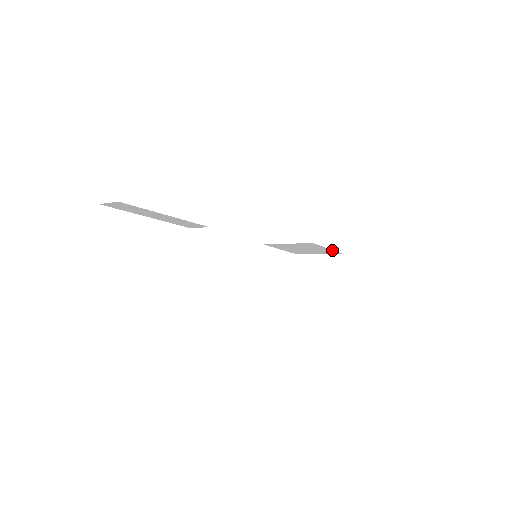
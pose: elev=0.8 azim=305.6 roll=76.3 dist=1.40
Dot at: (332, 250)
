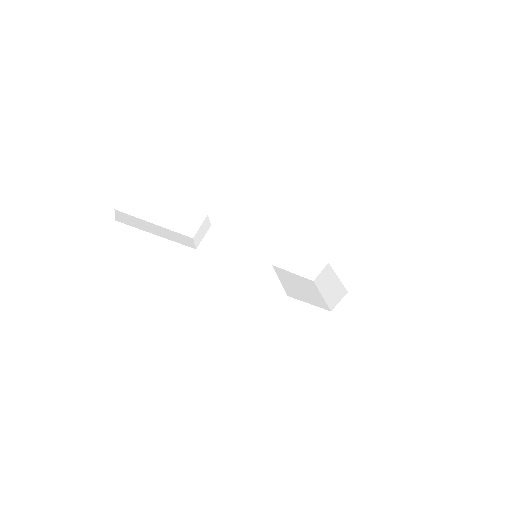
Dot at: occluded
